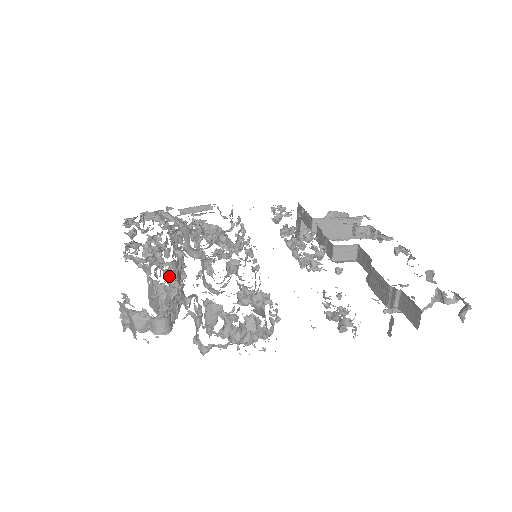
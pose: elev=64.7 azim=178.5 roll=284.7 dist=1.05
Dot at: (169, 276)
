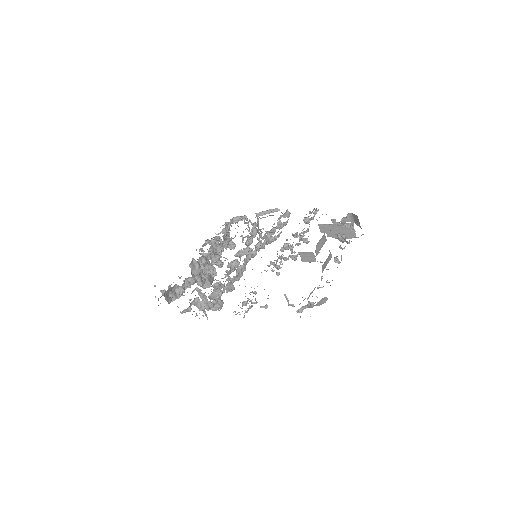
Dot at: occluded
